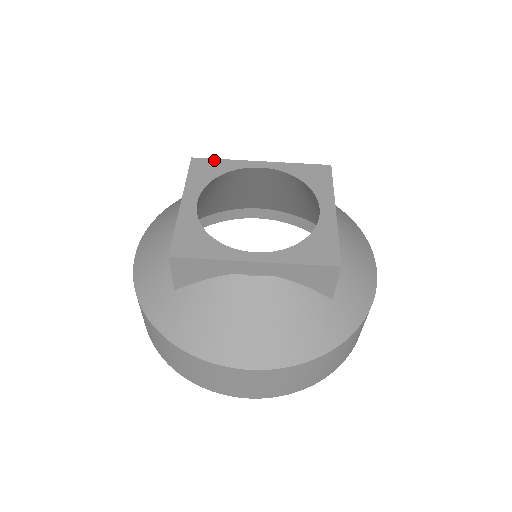
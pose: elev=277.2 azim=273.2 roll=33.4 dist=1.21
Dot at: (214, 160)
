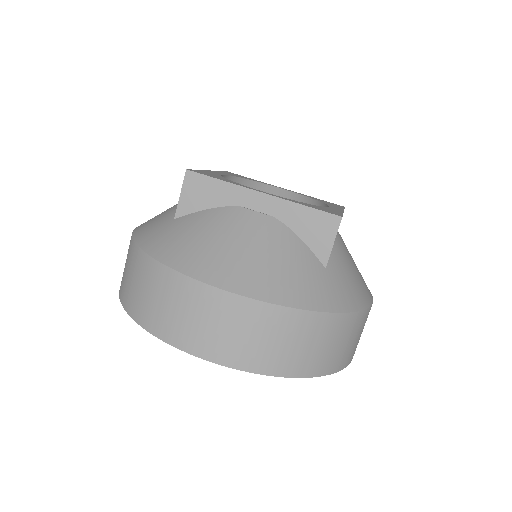
Dot at: (245, 177)
